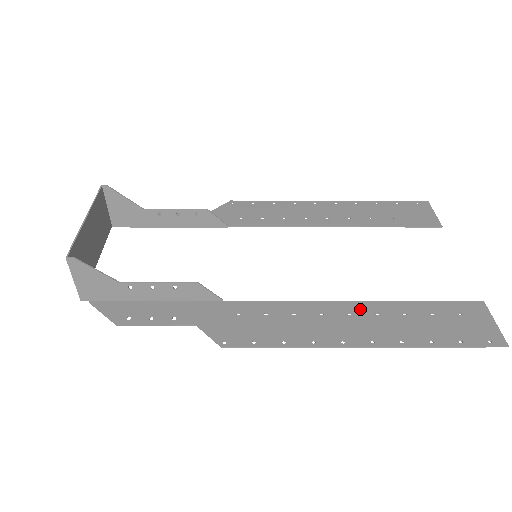
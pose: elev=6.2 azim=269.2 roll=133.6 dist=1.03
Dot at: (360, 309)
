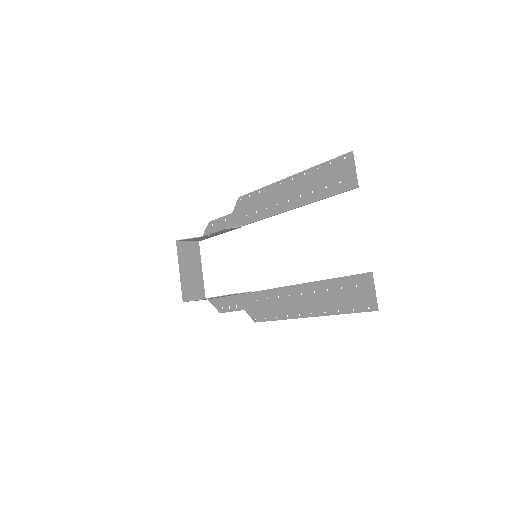
Dot at: (306, 290)
